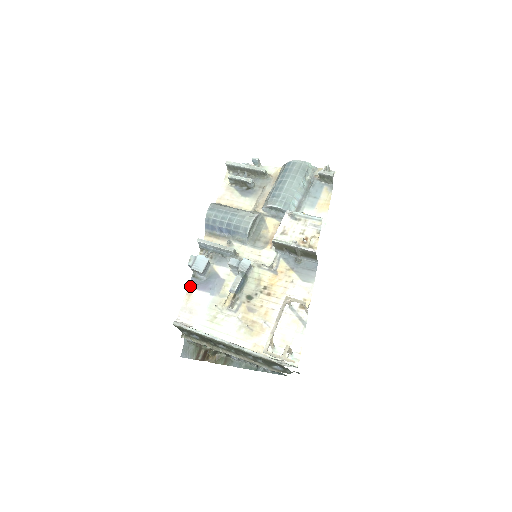
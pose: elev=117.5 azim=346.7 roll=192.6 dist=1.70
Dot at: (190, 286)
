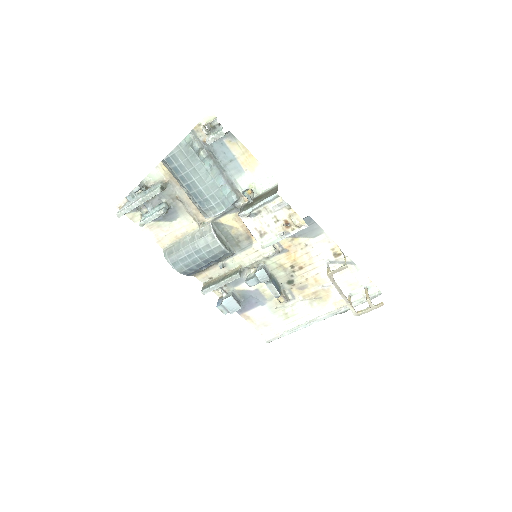
Dot at: (240, 314)
